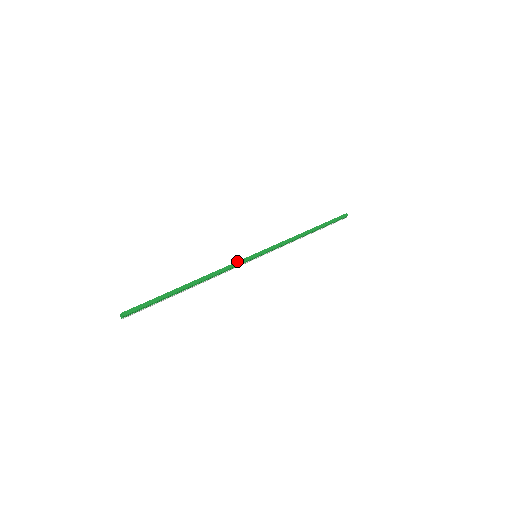
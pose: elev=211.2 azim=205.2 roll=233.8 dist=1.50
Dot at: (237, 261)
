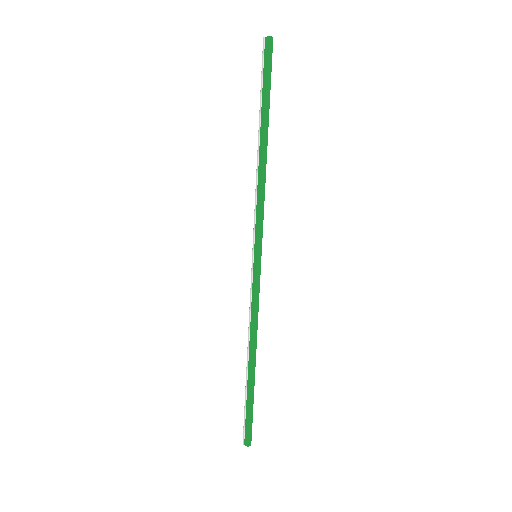
Dot at: (255, 292)
